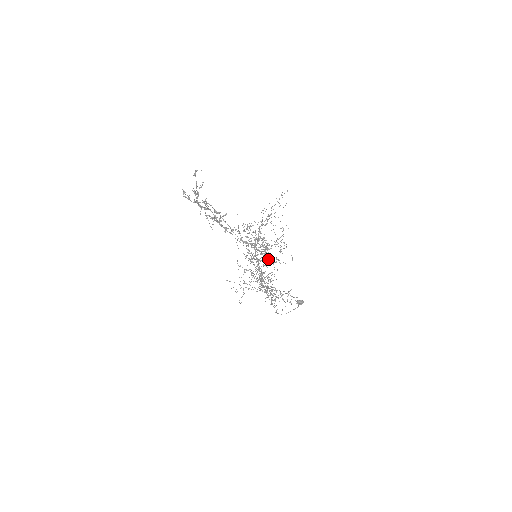
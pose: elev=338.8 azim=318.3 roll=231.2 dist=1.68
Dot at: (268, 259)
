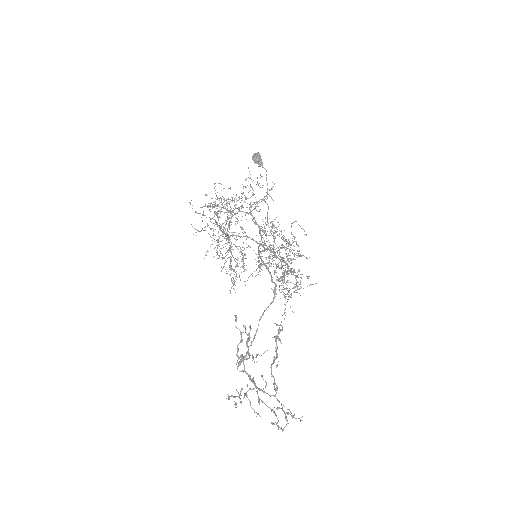
Dot at: occluded
